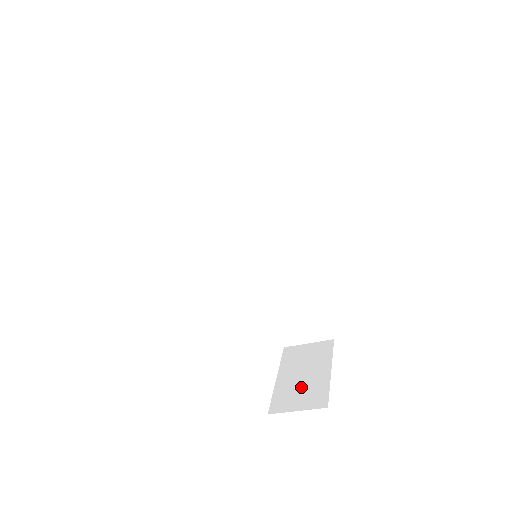
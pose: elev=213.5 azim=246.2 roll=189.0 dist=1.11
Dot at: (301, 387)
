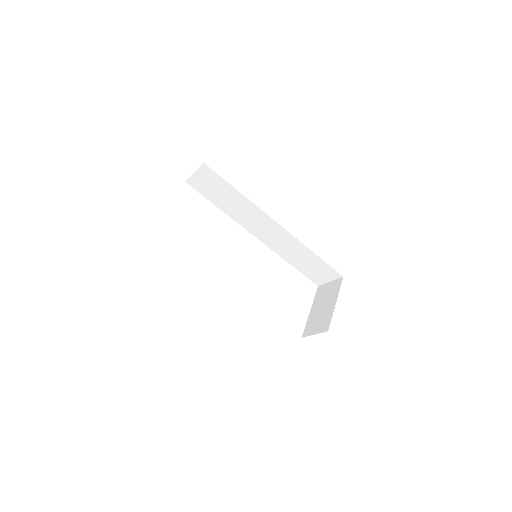
Dot at: (319, 317)
